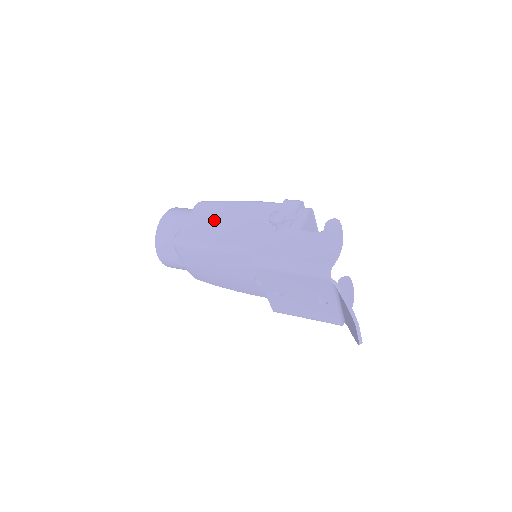
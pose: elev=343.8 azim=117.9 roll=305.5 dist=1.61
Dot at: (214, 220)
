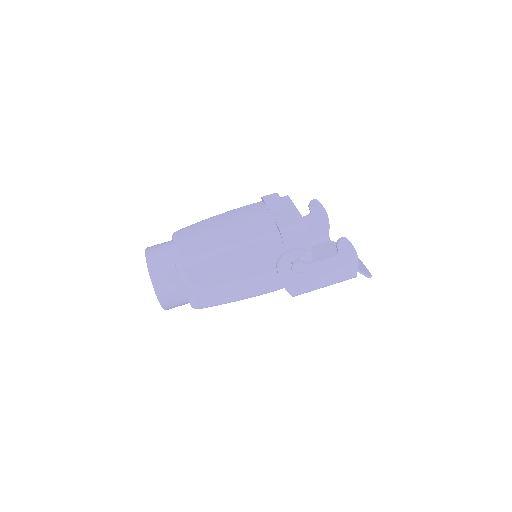
Dot at: (223, 281)
